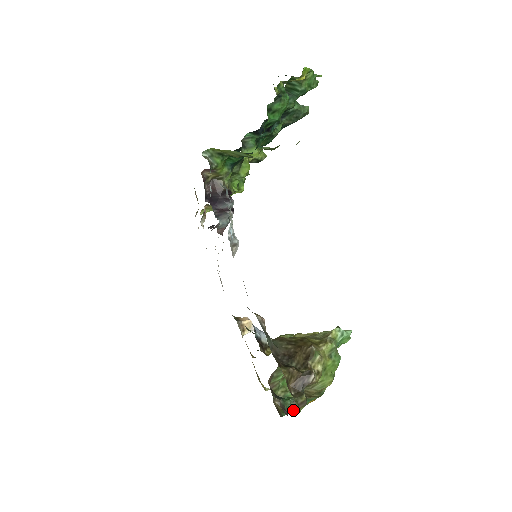
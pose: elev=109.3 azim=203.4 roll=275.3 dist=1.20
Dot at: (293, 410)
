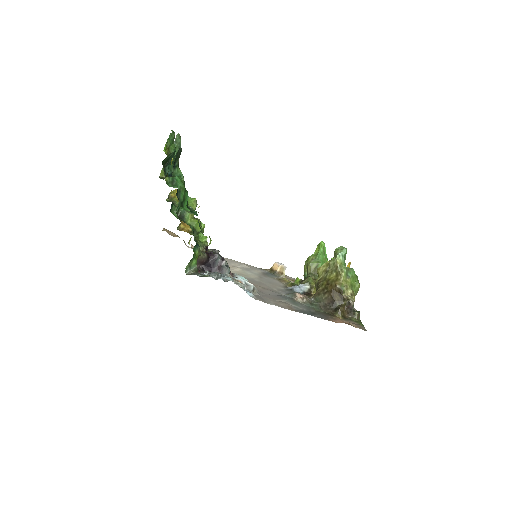
Dot at: occluded
